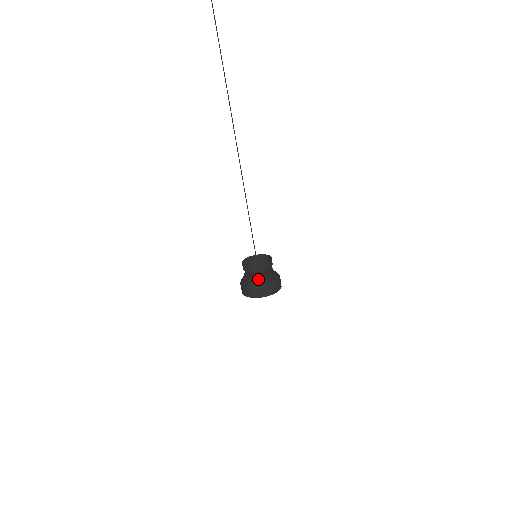
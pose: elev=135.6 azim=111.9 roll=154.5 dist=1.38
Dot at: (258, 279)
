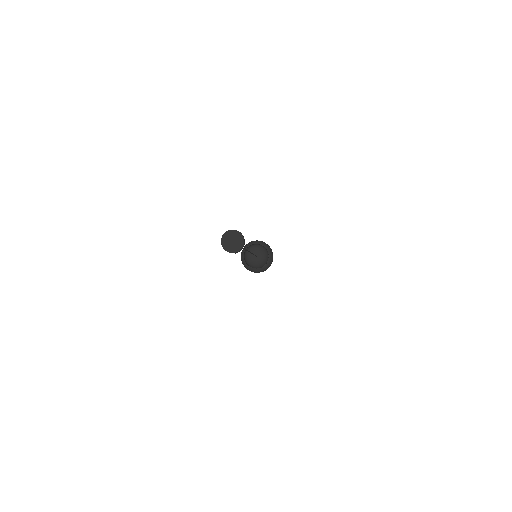
Dot at: (255, 267)
